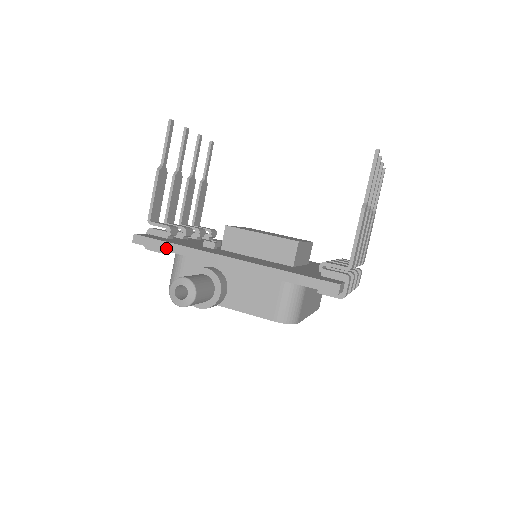
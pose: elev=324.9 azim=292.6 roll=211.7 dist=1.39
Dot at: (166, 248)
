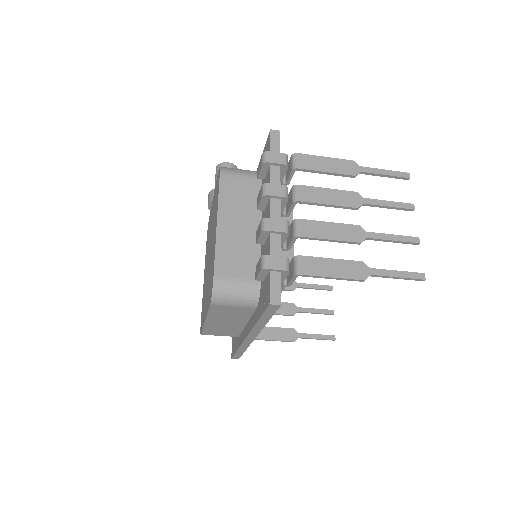
Dot at: occluded
